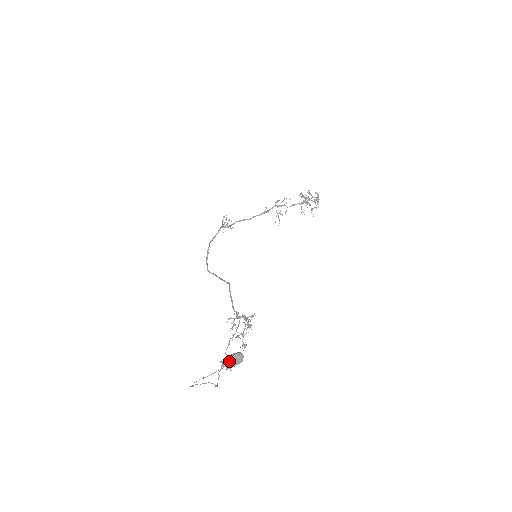
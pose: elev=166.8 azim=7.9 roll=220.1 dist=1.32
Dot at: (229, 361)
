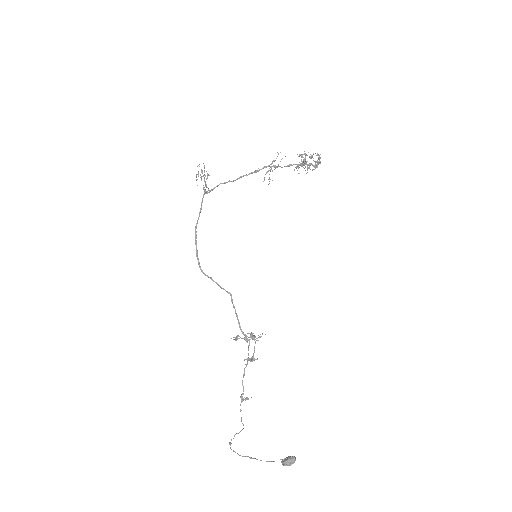
Dot at: (285, 465)
